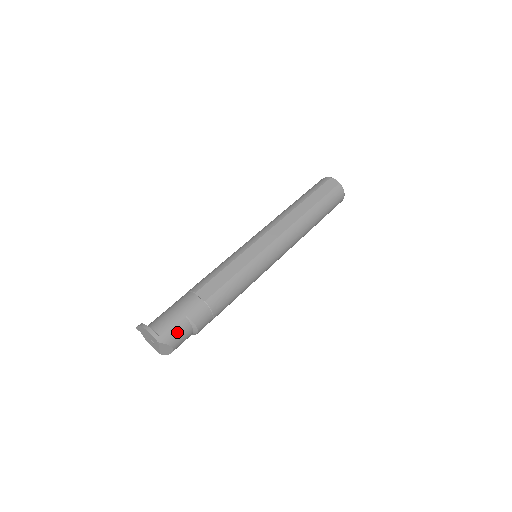
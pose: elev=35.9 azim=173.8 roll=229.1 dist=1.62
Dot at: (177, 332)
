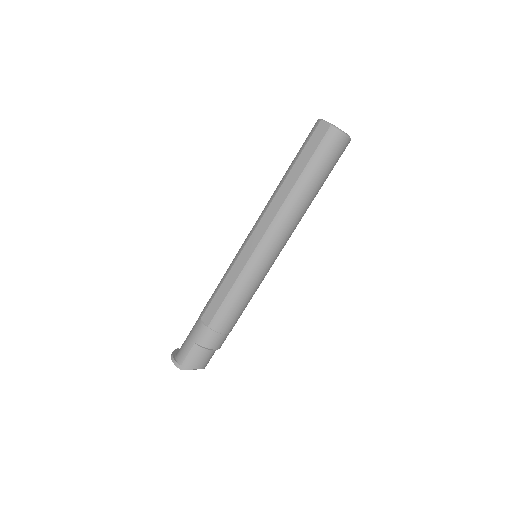
Dot at: (194, 358)
